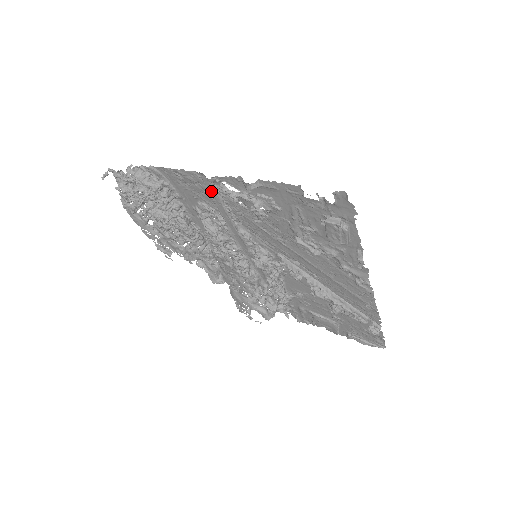
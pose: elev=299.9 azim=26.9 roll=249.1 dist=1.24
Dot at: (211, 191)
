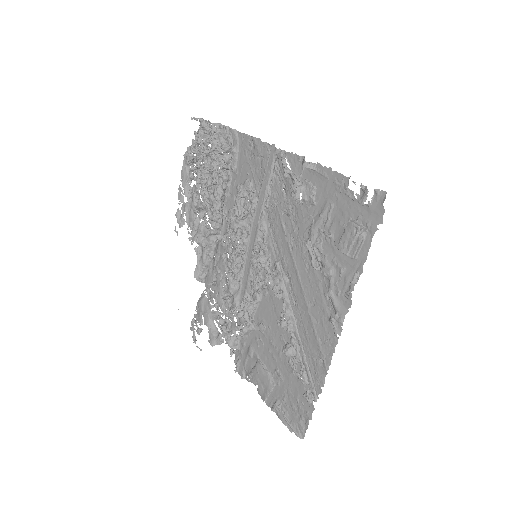
Dot at: (269, 164)
